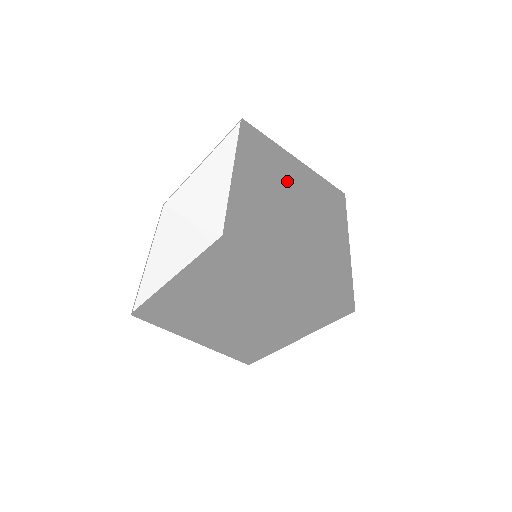
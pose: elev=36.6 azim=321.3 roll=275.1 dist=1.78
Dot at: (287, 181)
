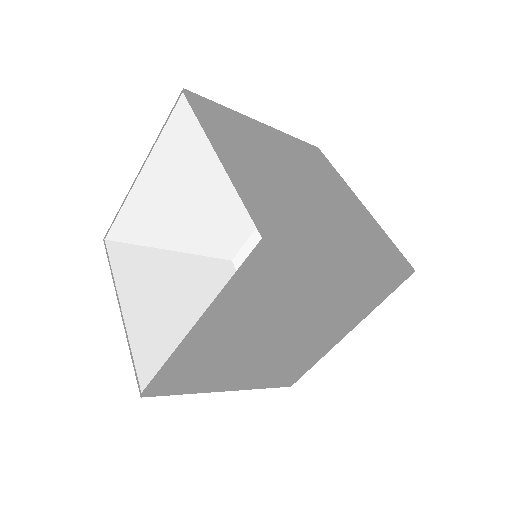
Dot at: (269, 149)
